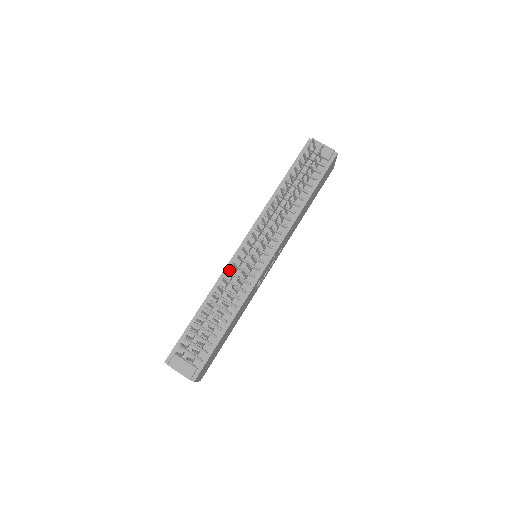
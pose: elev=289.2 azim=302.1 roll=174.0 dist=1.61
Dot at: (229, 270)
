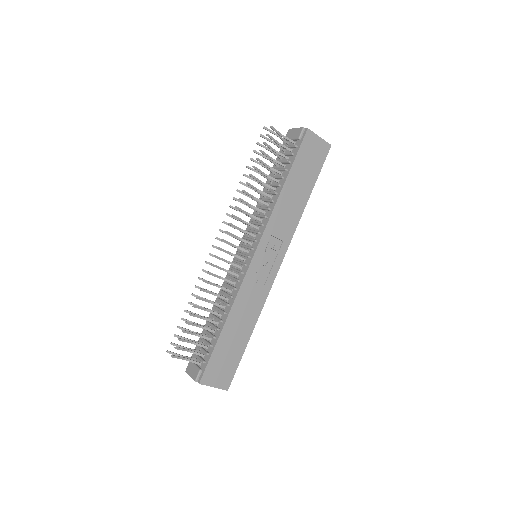
Dot at: (227, 274)
